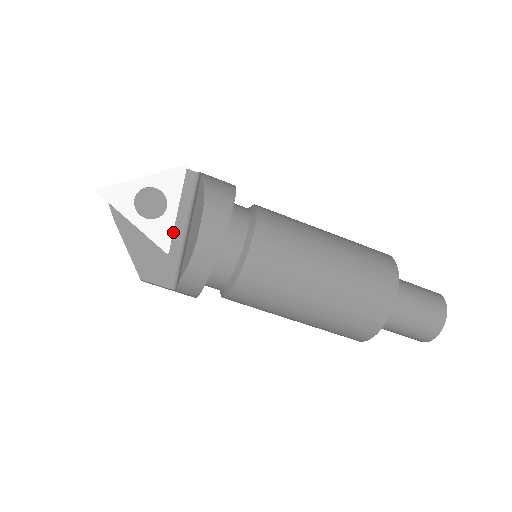
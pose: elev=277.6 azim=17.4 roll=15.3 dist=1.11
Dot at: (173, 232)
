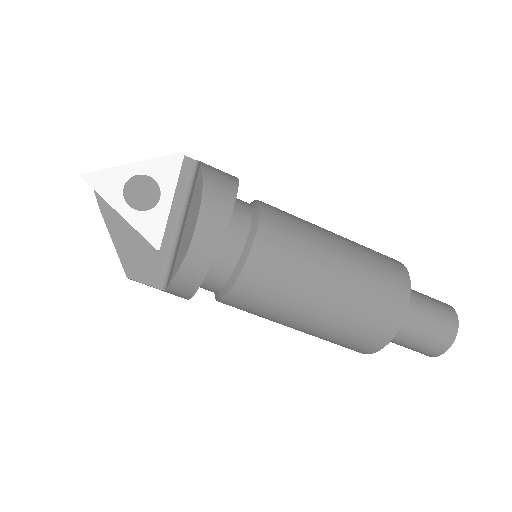
Dot at: (166, 226)
